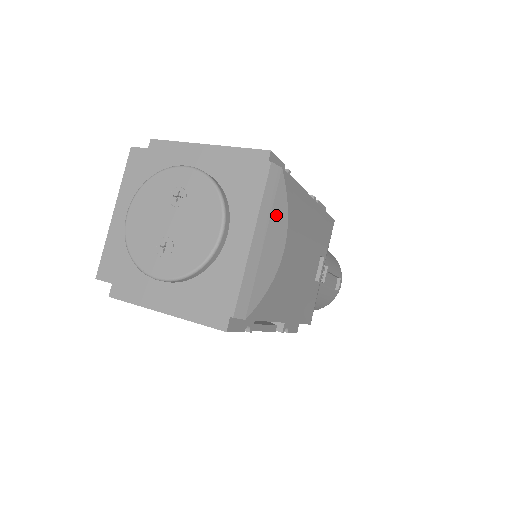
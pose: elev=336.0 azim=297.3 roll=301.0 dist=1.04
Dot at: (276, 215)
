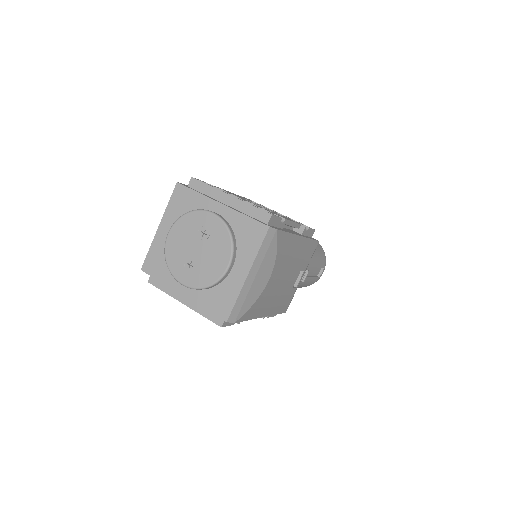
Dot at: (267, 259)
